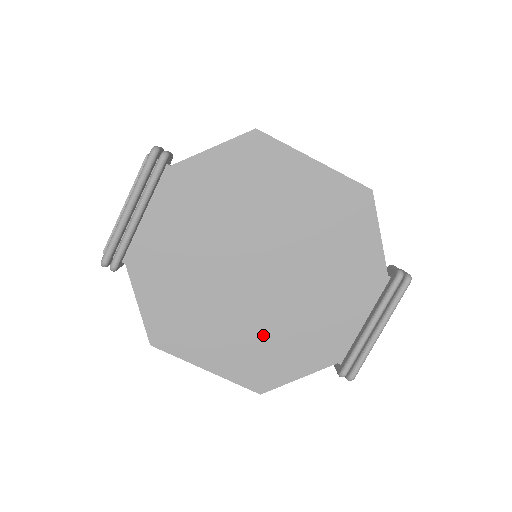
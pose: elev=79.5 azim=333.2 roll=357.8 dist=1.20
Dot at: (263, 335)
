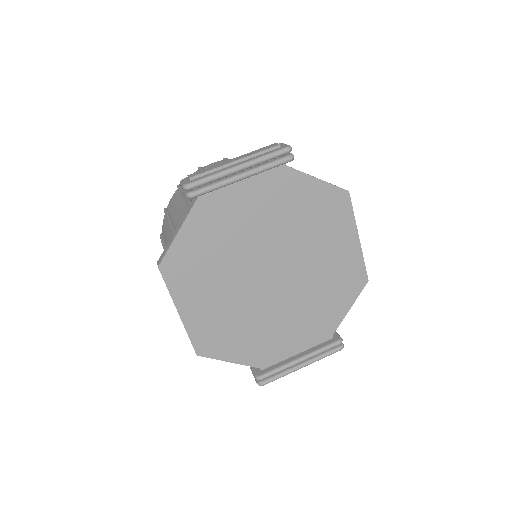
Dot at: (236, 318)
